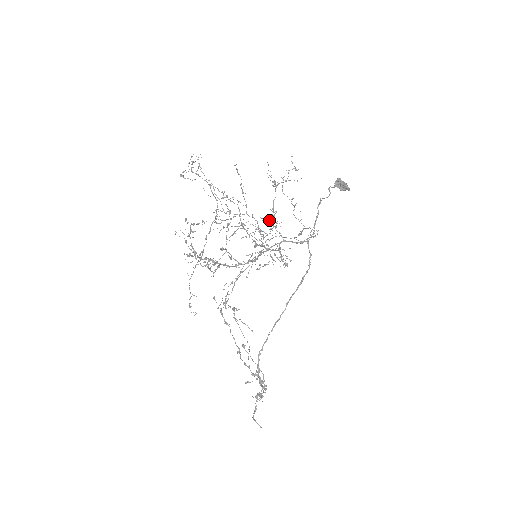
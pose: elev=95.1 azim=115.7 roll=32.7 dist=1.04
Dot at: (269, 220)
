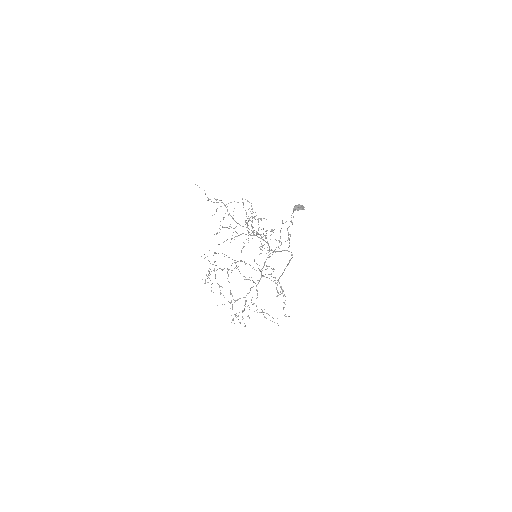
Dot at: (248, 201)
